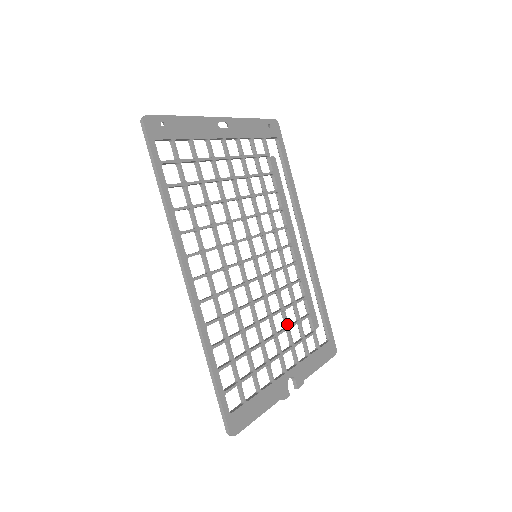
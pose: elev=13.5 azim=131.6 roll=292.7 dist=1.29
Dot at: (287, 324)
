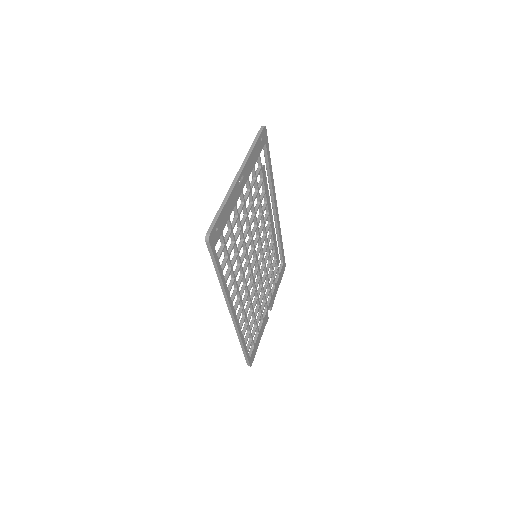
Dot at: (268, 280)
